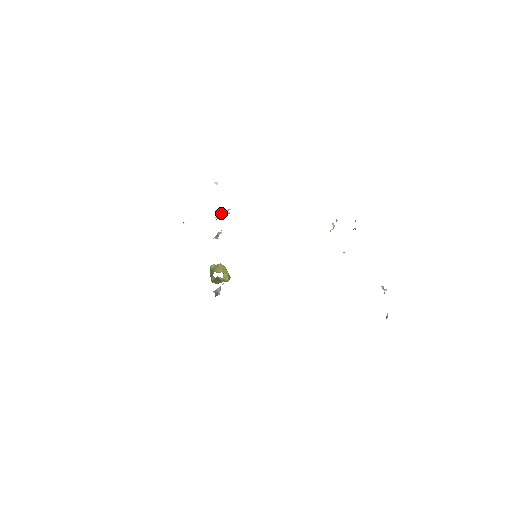
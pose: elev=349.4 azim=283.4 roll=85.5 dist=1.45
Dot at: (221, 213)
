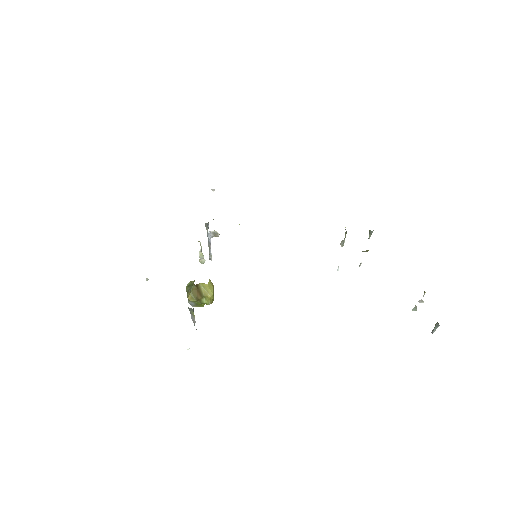
Dot at: (209, 233)
